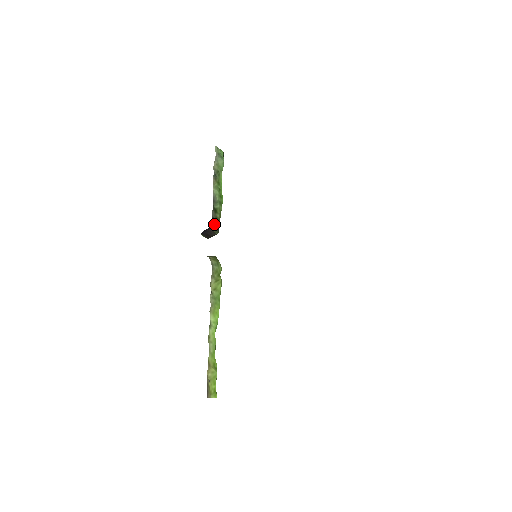
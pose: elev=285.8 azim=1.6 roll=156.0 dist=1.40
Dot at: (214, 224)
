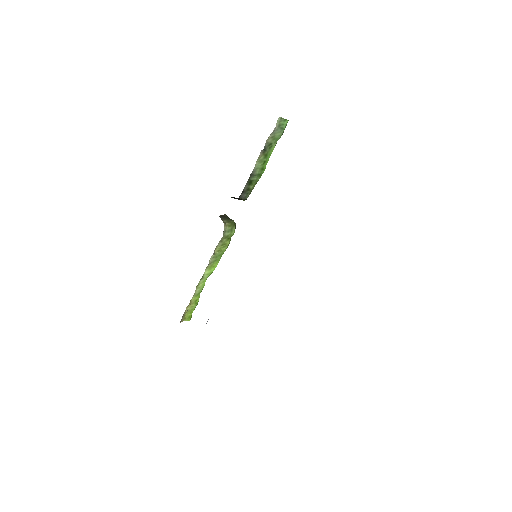
Dot at: (243, 195)
